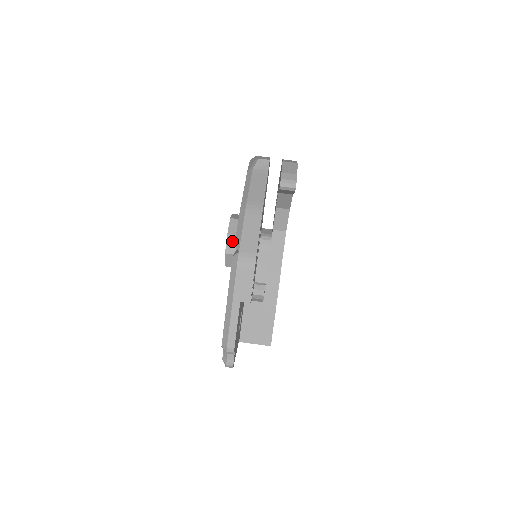
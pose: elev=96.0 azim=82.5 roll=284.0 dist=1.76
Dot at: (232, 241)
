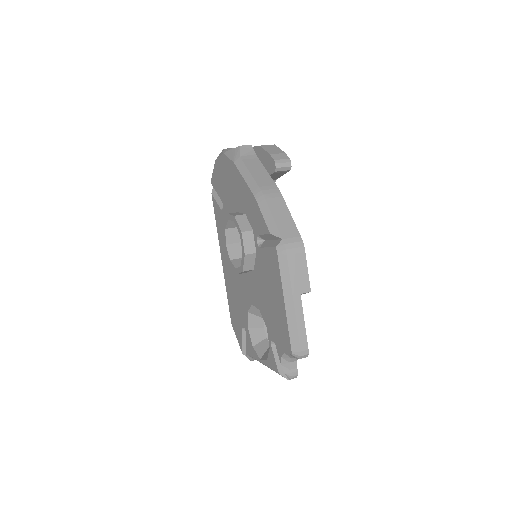
Dot at: (248, 239)
